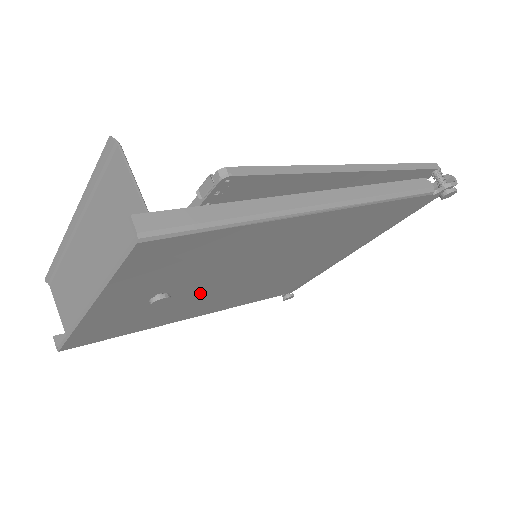
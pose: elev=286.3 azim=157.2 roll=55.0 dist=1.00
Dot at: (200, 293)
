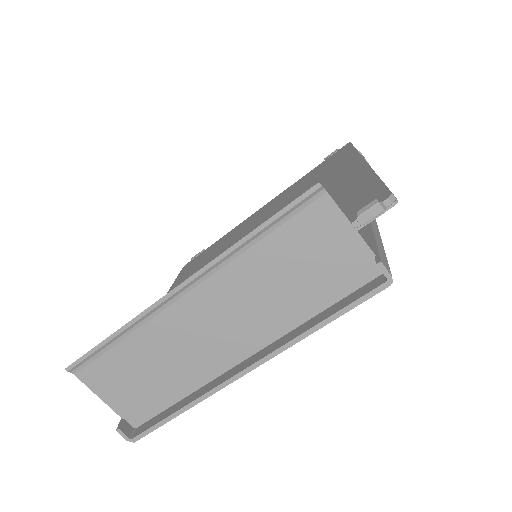
Dot at: occluded
